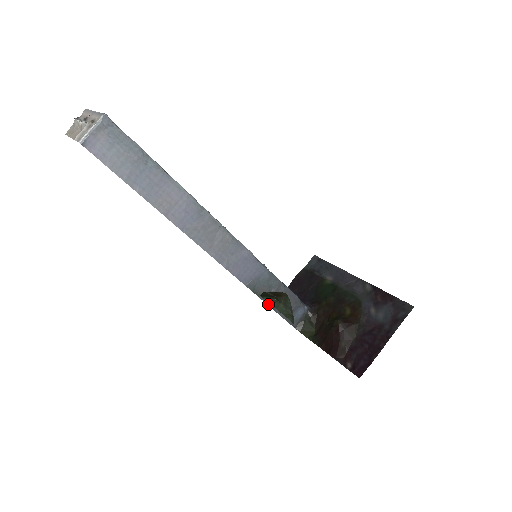
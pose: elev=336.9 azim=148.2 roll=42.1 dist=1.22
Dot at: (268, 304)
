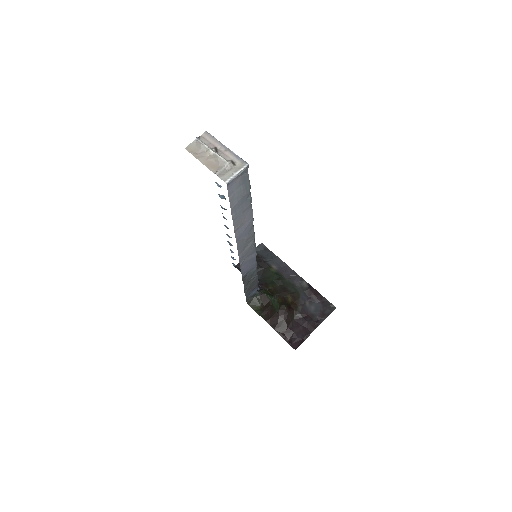
Dot at: (245, 287)
